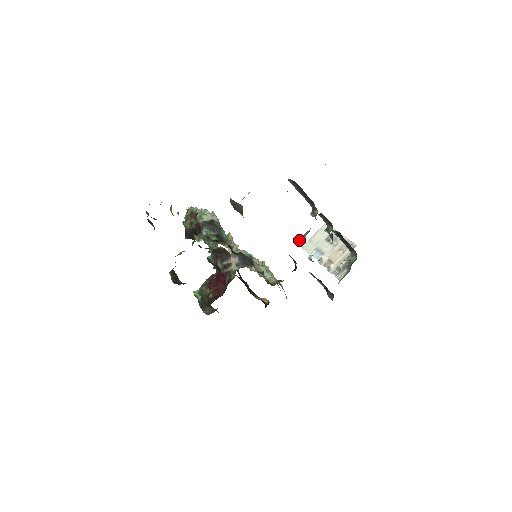
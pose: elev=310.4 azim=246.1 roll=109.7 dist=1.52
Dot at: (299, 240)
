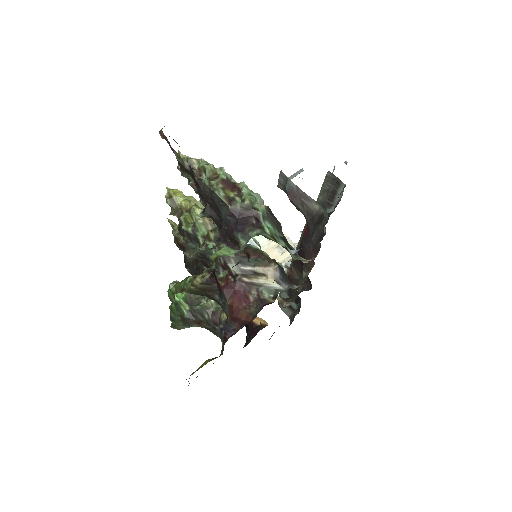
Dot at: occluded
